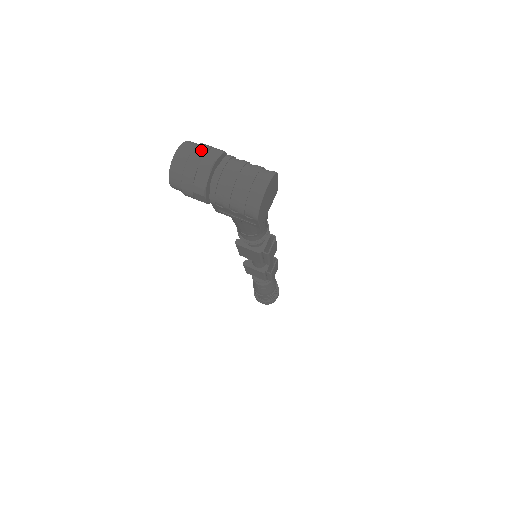
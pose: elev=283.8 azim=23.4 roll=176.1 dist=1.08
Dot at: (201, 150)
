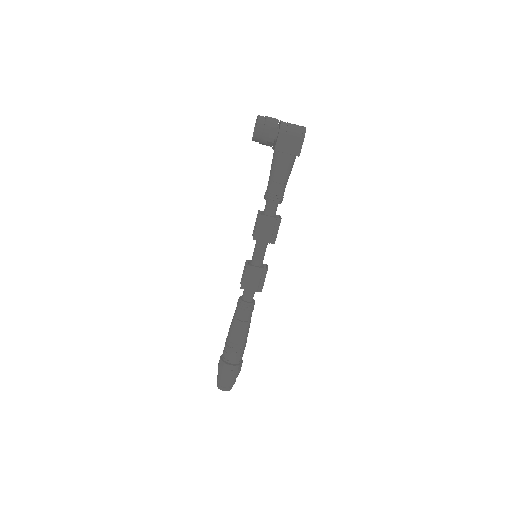
Dot at: occluded
